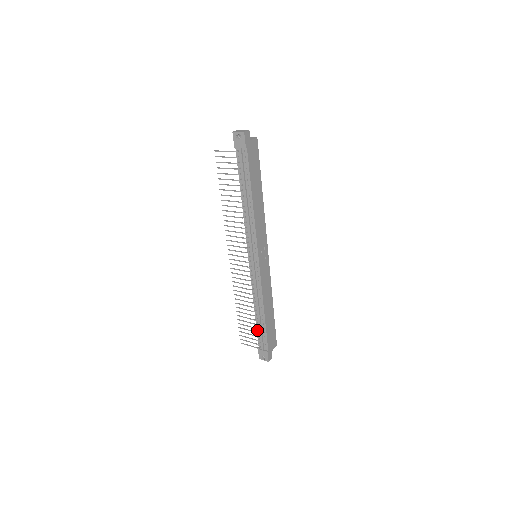
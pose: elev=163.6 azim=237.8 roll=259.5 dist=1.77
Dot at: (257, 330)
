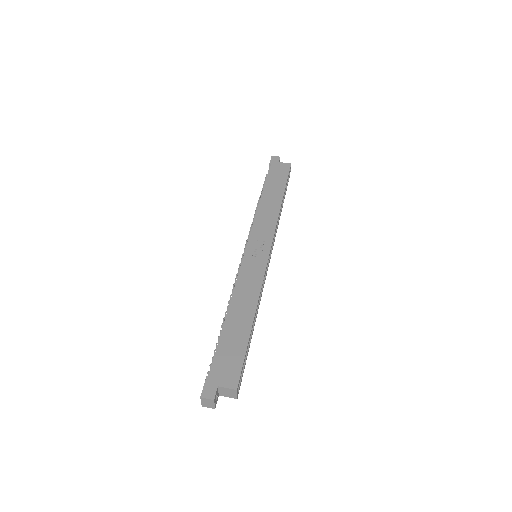
Dot at: occluded
